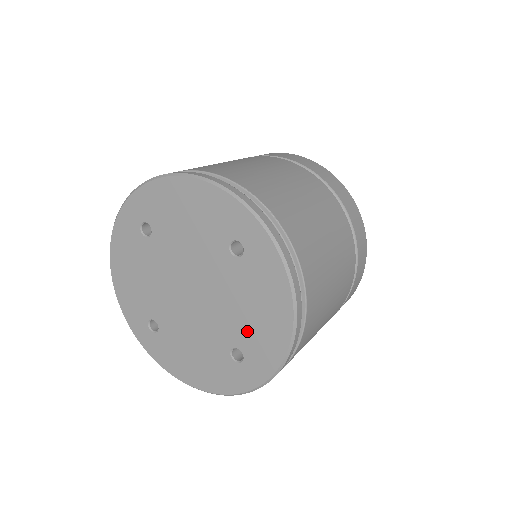
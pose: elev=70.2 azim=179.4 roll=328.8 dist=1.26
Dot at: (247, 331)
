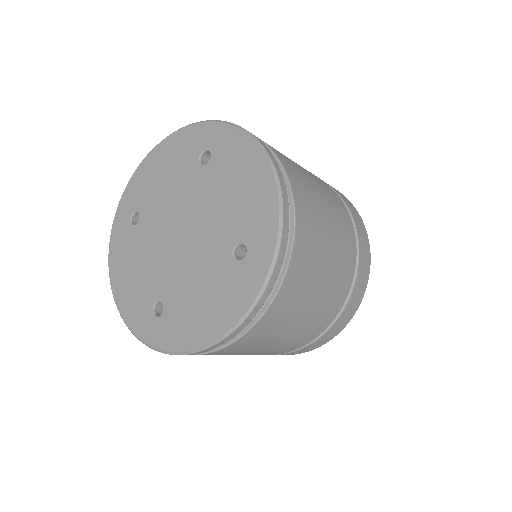
Dot at: (182, 305)
